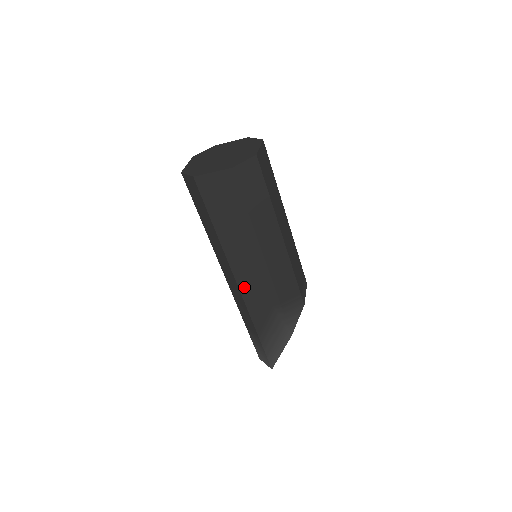
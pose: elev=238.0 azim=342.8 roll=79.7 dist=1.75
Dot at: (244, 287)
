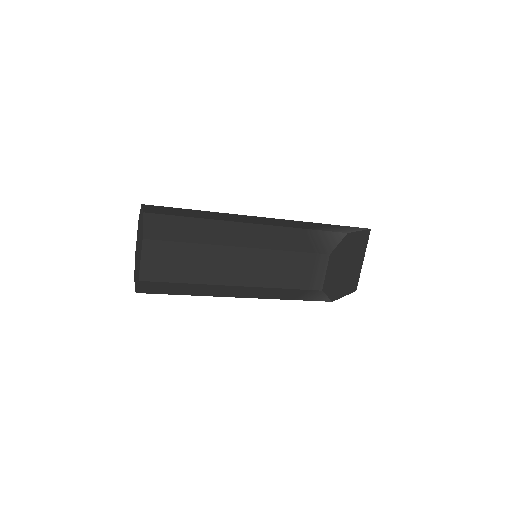
Dot at: occluded
